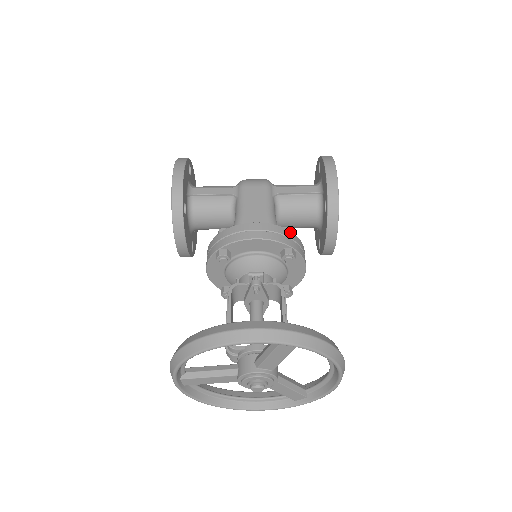
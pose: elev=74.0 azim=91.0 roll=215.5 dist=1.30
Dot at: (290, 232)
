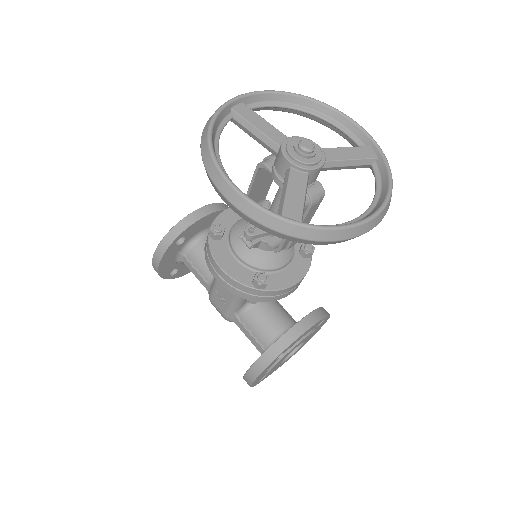
Dot at: occluded
